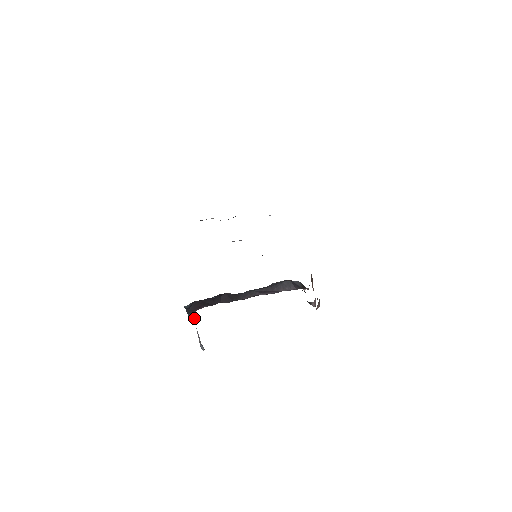
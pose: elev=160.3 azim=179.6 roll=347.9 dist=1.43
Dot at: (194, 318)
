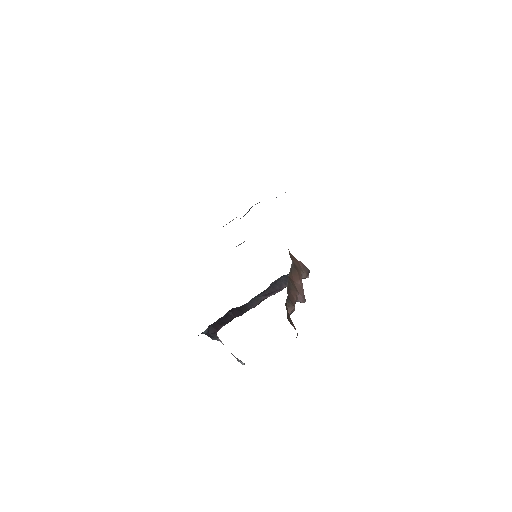
Dot at: (219, 339)
